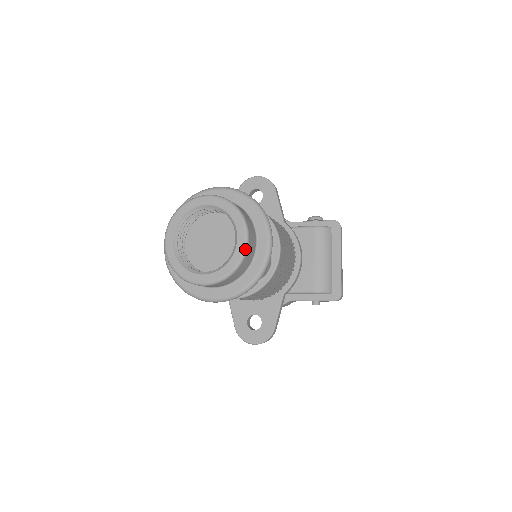
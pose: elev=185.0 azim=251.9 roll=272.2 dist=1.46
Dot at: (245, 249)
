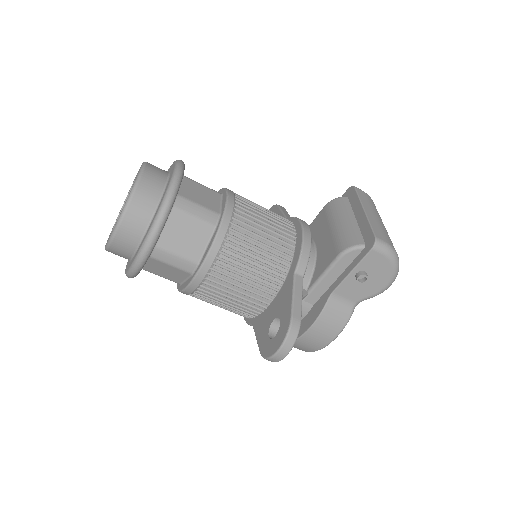
Dot at: (139, 175)
